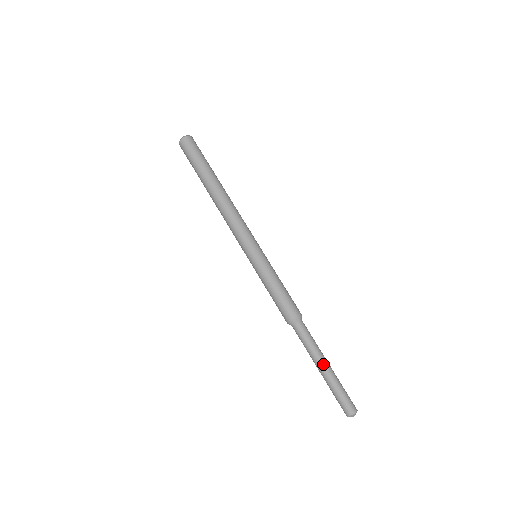
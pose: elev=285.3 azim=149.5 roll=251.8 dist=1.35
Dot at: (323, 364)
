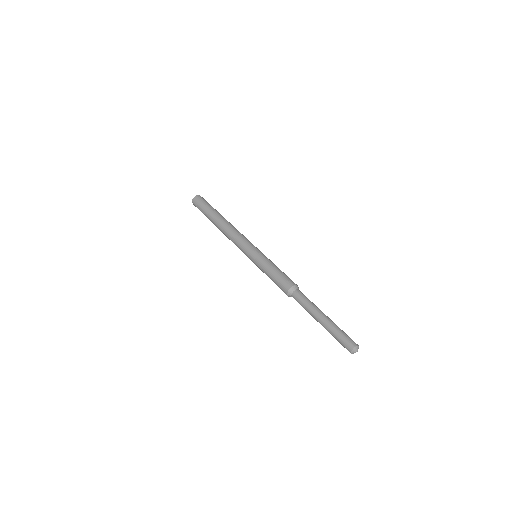
Dot at: (324, 314)
